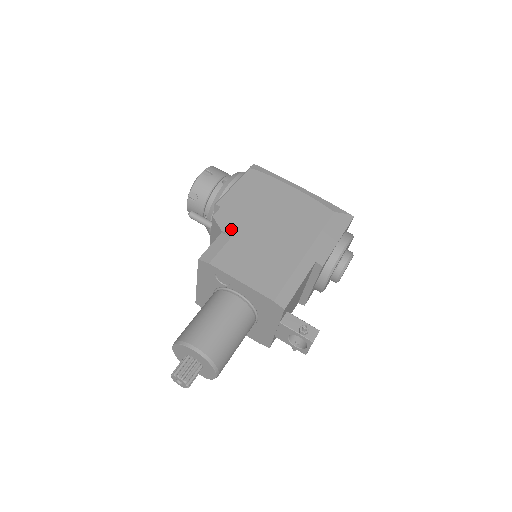
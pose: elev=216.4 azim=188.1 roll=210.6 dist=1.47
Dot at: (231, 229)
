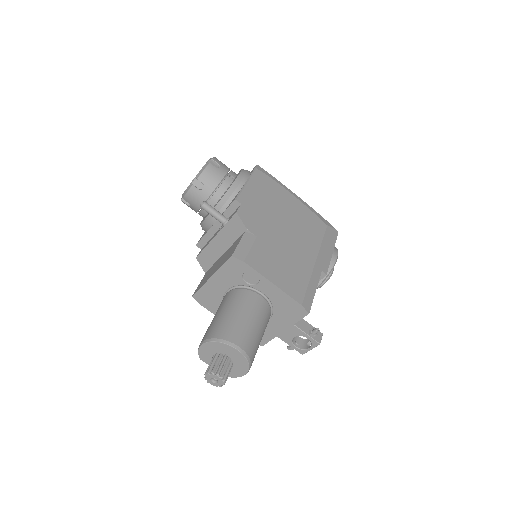
Dot at: (254, 229)
